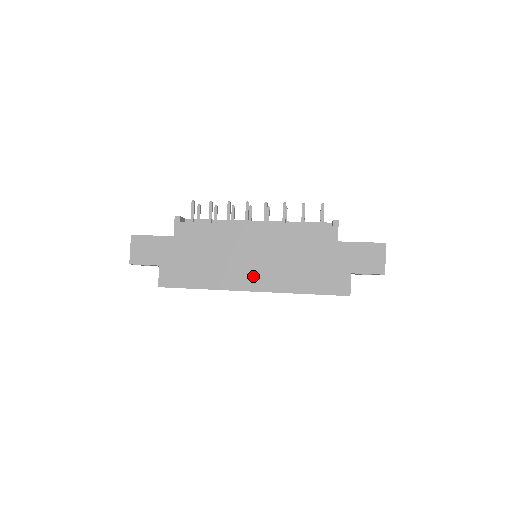
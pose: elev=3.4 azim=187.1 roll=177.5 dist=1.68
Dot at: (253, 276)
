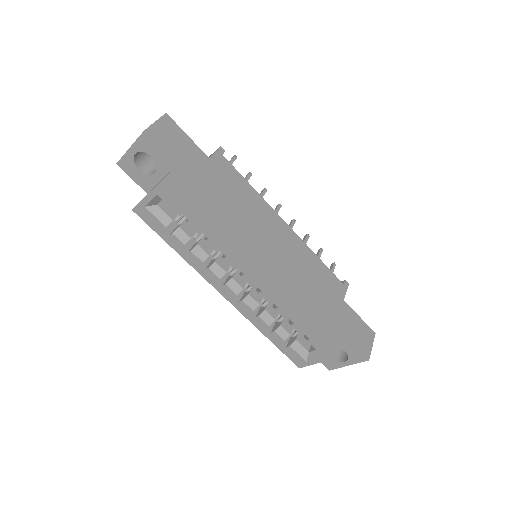
Dot at: (266, 263)
